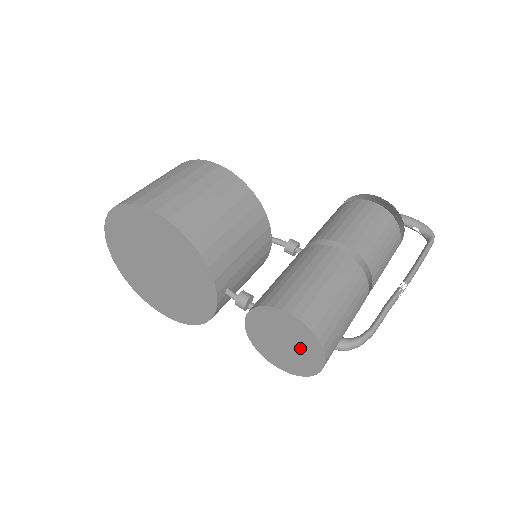
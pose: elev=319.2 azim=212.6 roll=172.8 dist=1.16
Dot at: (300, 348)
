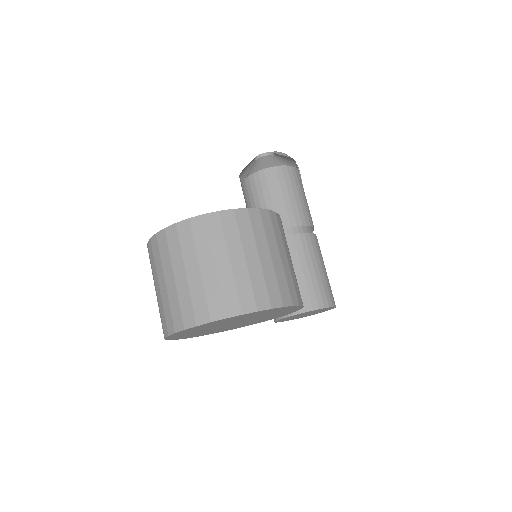
Dot at: occluded
